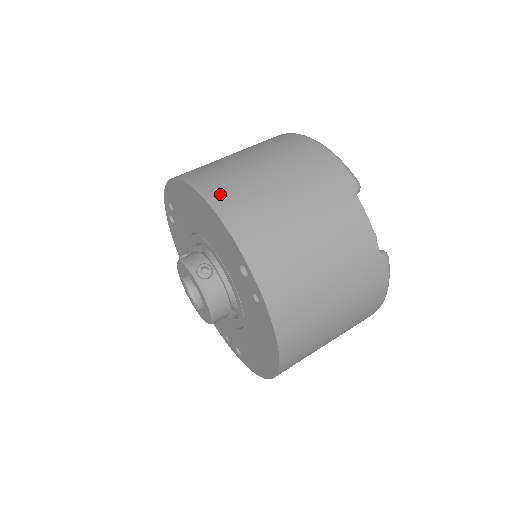
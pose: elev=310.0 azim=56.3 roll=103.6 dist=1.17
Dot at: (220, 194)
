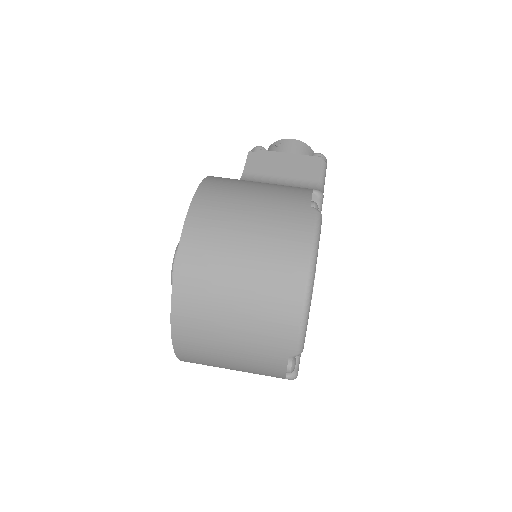
Dot at: (185, 295)
